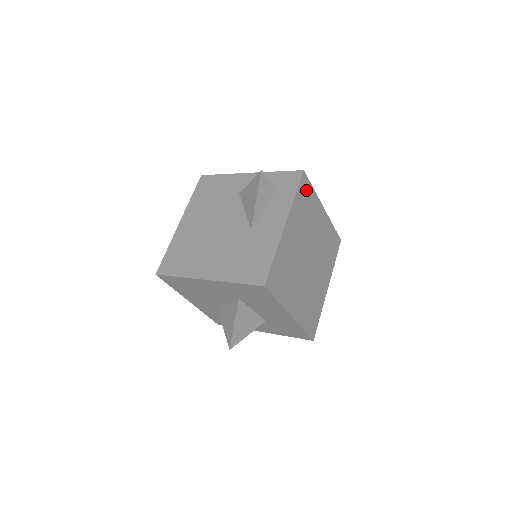
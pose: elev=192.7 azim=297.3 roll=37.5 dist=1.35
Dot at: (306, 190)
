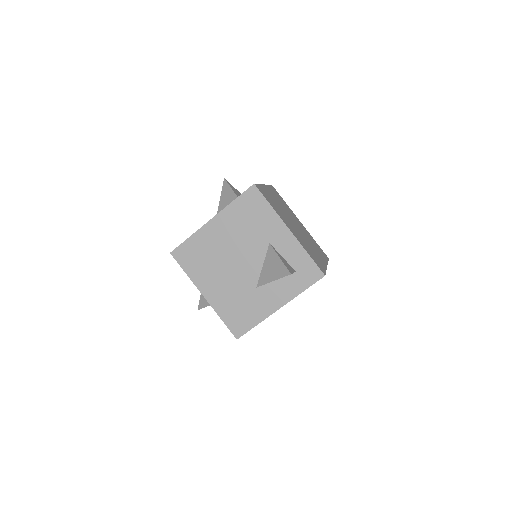
Dot at: occluded
